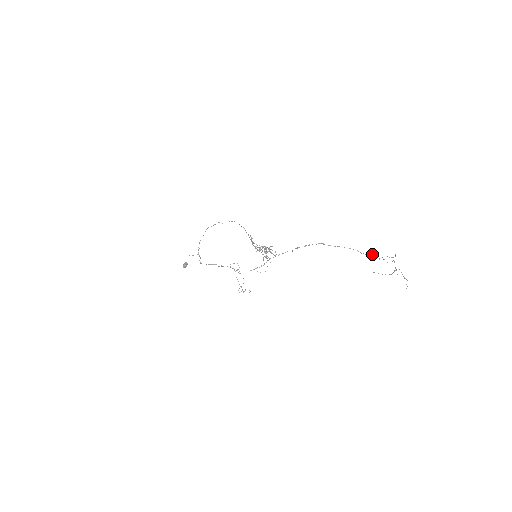
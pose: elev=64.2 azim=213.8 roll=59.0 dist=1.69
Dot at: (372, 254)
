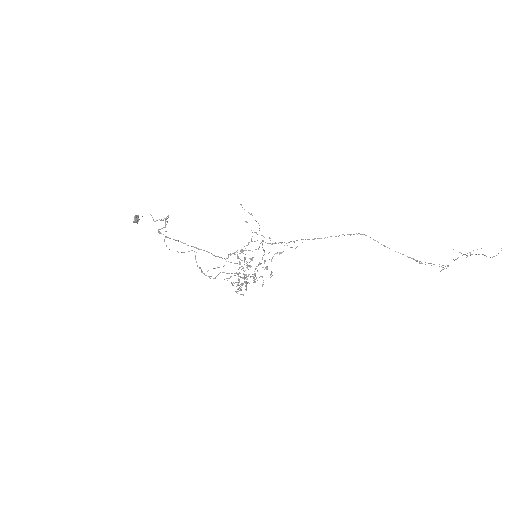
Dot at: occluded
